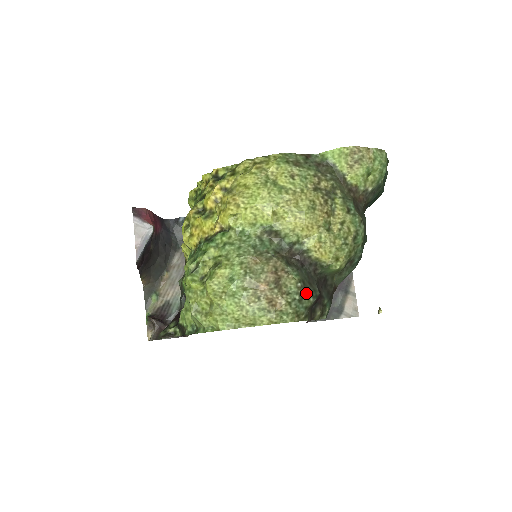
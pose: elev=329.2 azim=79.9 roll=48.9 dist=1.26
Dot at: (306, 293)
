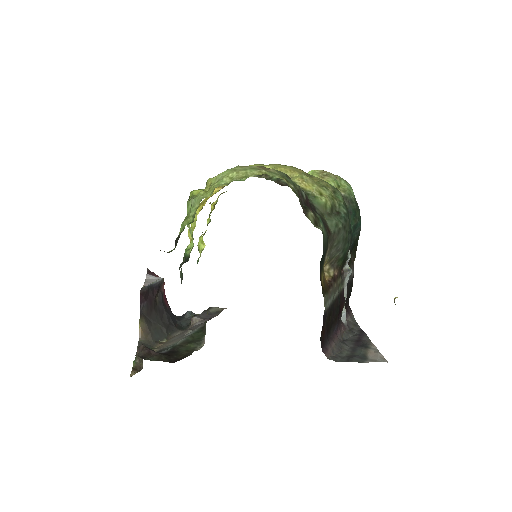
Dot at: occluded
